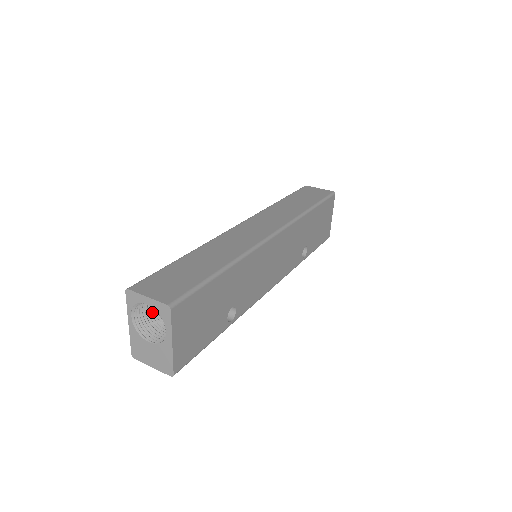
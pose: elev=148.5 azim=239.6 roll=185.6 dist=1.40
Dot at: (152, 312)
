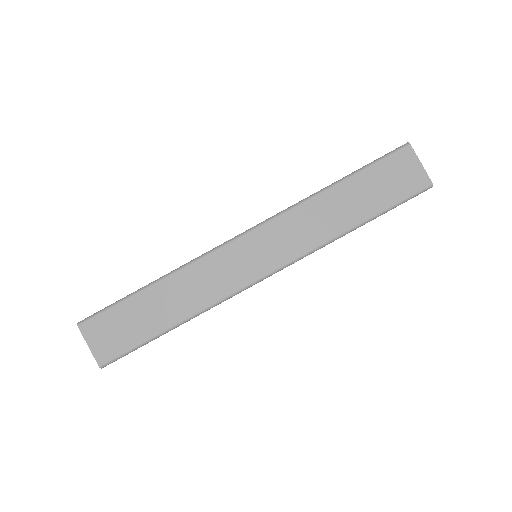
Dot at: occluded
